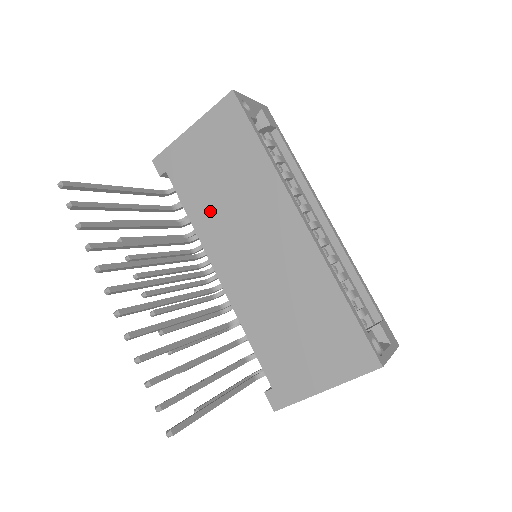
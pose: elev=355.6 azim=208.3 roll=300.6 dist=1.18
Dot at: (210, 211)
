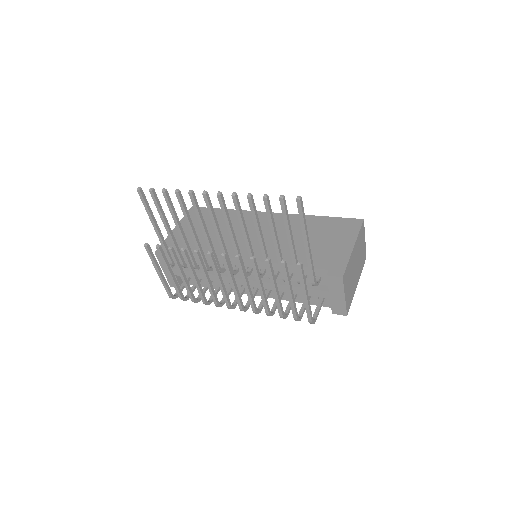
Dot at: (214, 243)
